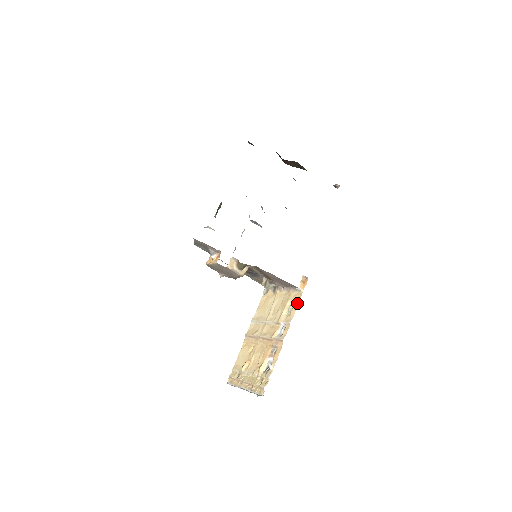
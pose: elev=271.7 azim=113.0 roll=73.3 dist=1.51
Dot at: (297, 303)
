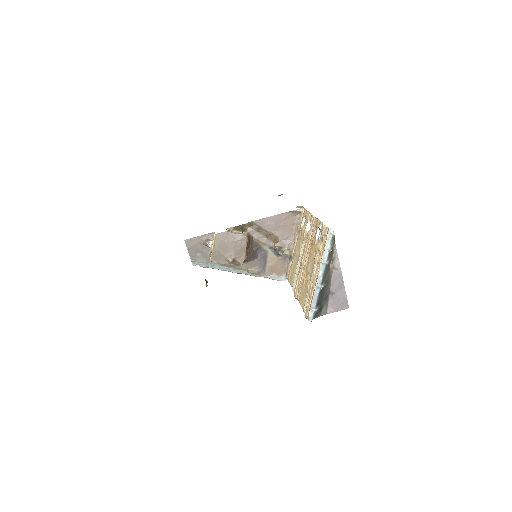
Dot at: (305, 212)
